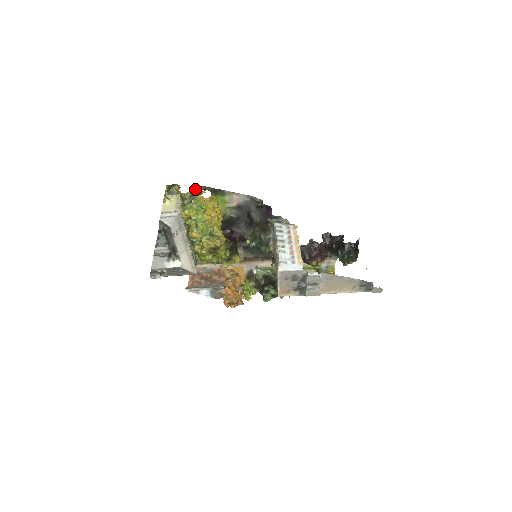
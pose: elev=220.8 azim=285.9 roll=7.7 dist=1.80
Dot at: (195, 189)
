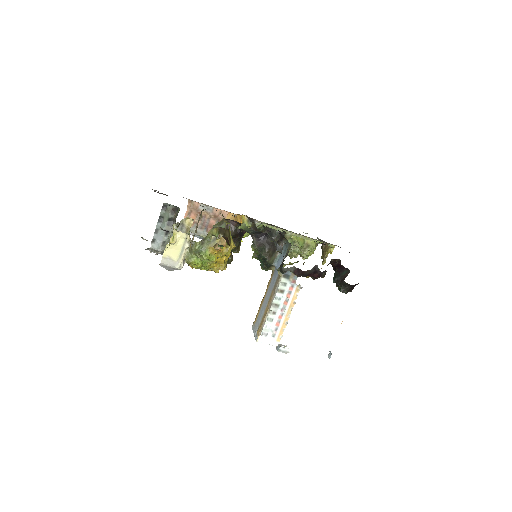
Dot at: (210, 233)
